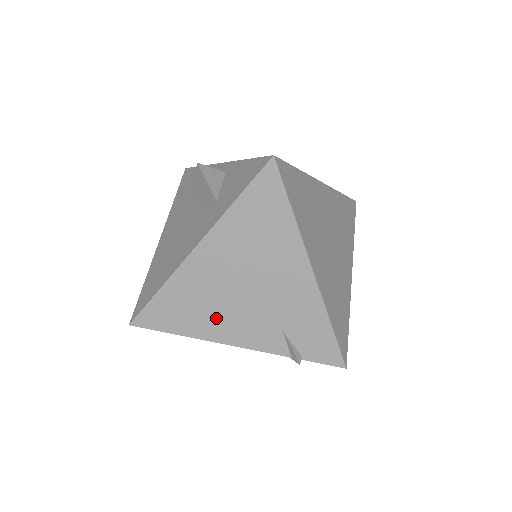
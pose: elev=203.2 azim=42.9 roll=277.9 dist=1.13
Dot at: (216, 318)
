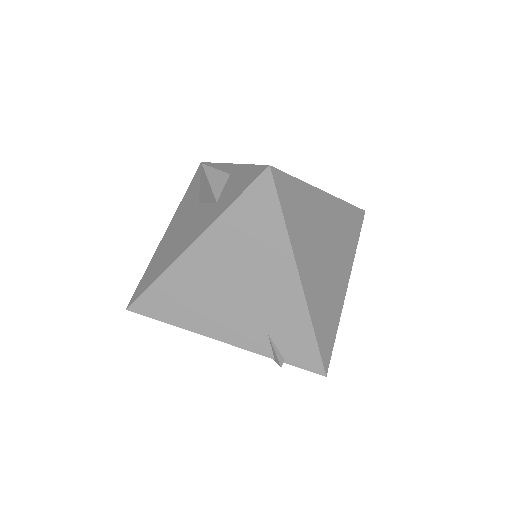
Dot at: (206, 313)
